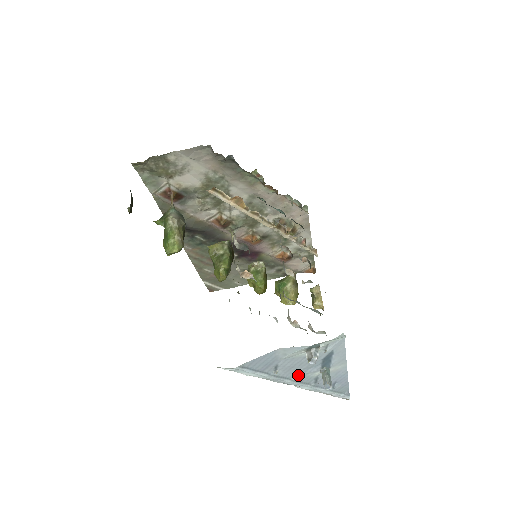
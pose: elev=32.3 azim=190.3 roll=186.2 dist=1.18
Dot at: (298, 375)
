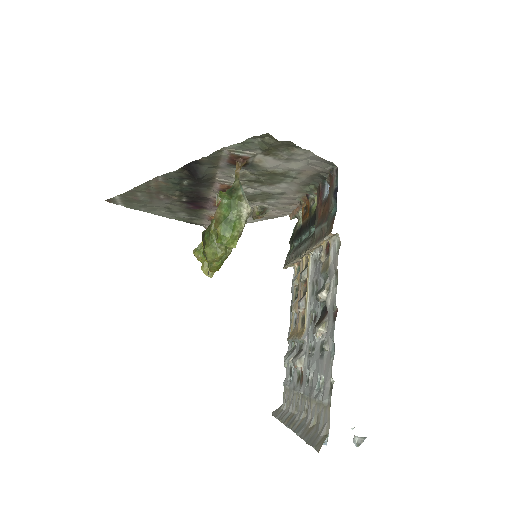
Dot at: occluded
